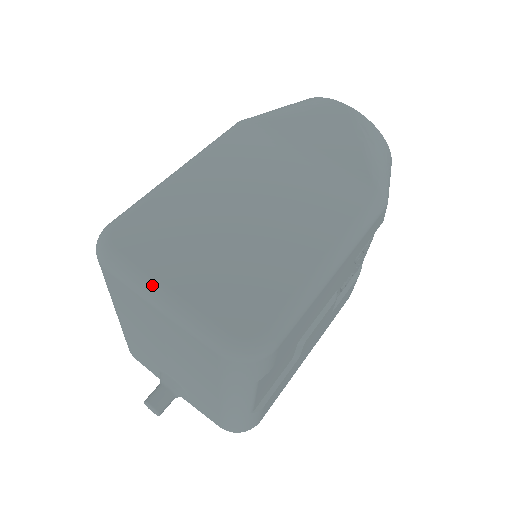
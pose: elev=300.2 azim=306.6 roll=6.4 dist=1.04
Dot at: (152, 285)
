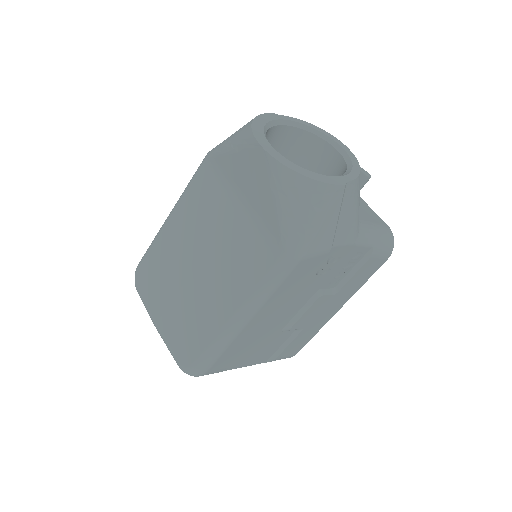
Dot at: (151, 317)
